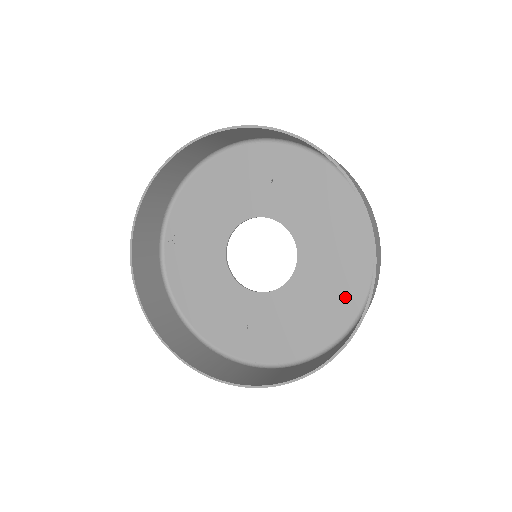
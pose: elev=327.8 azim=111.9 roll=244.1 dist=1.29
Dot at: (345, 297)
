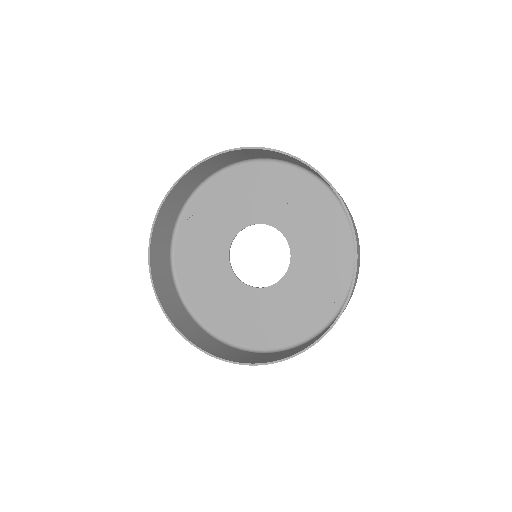
Dot at: (316, 312)
